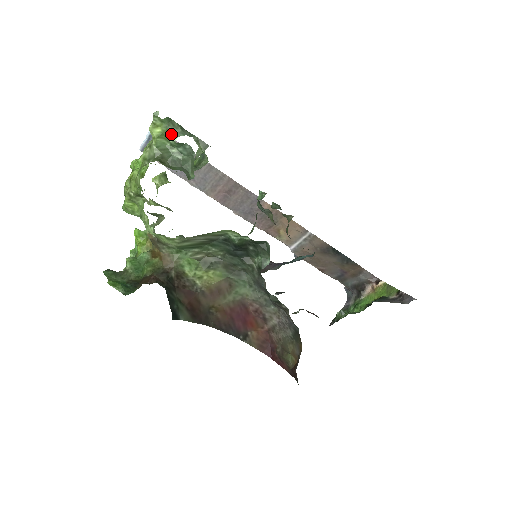
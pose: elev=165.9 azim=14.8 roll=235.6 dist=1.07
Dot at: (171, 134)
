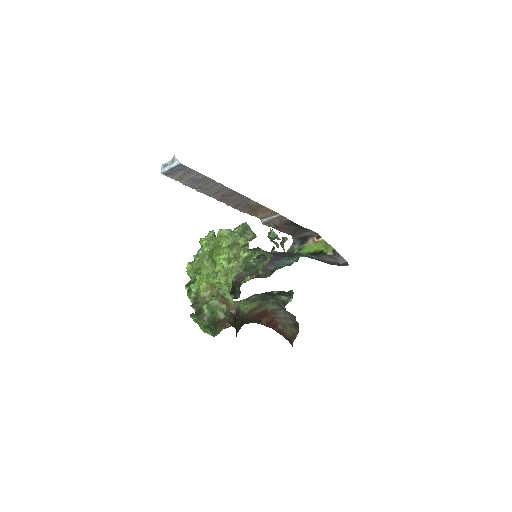
Dot at: (253, 255)
